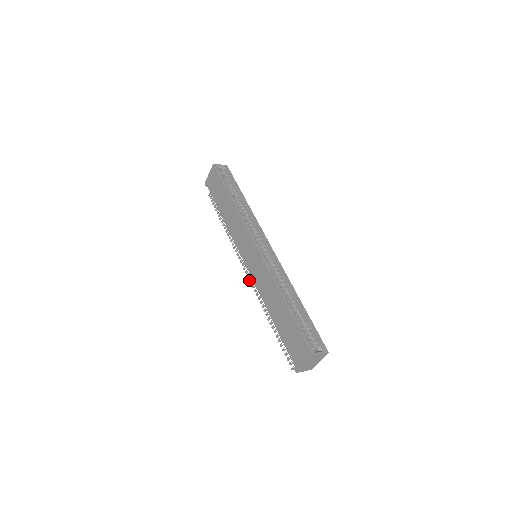
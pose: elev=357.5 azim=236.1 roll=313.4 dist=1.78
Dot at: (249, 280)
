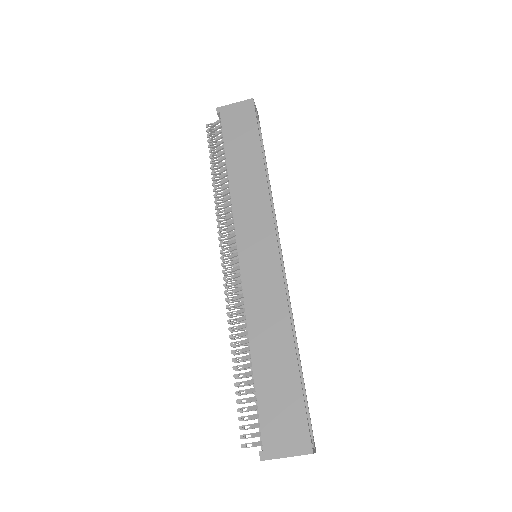
Dot at: (224, 279)
